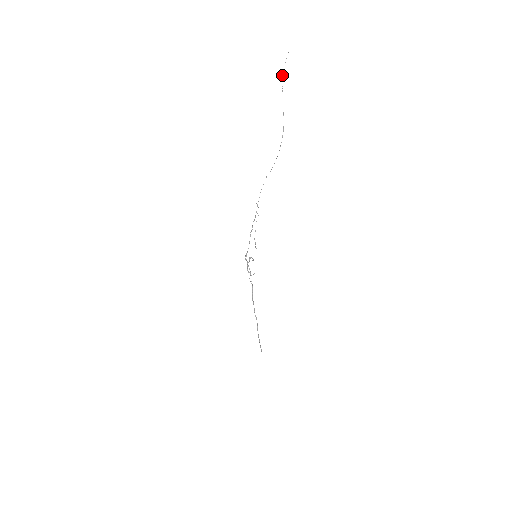
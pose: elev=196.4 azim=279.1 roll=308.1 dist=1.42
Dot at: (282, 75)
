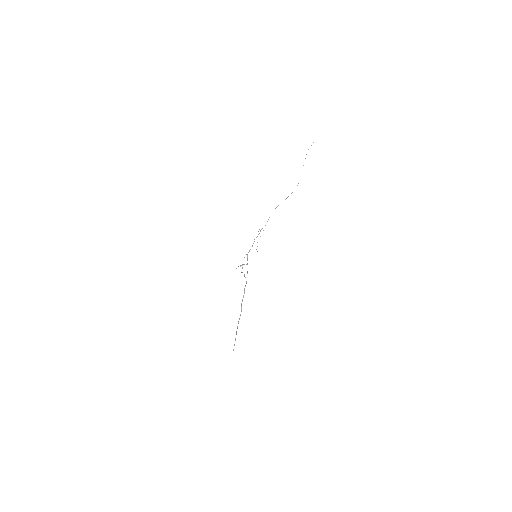
Dot at: occluded
